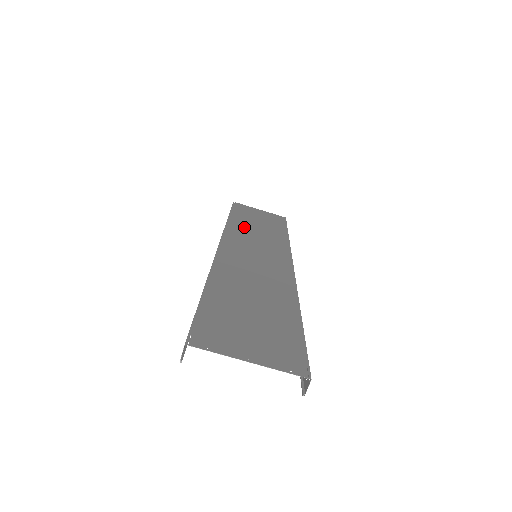
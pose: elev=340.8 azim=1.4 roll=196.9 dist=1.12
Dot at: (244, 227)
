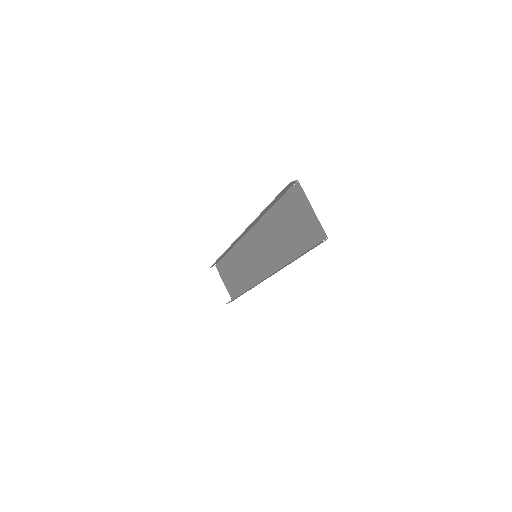
Dot at: (237, 260)
